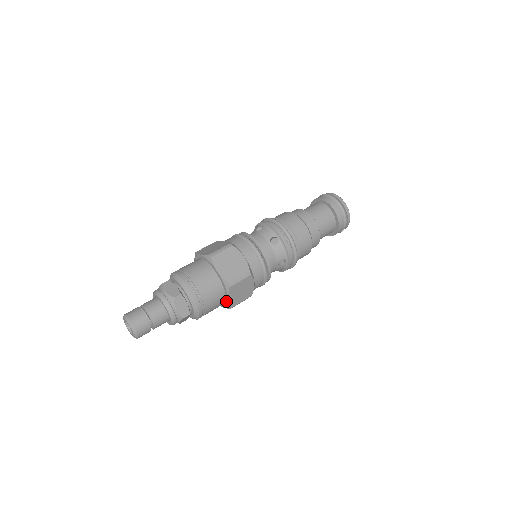
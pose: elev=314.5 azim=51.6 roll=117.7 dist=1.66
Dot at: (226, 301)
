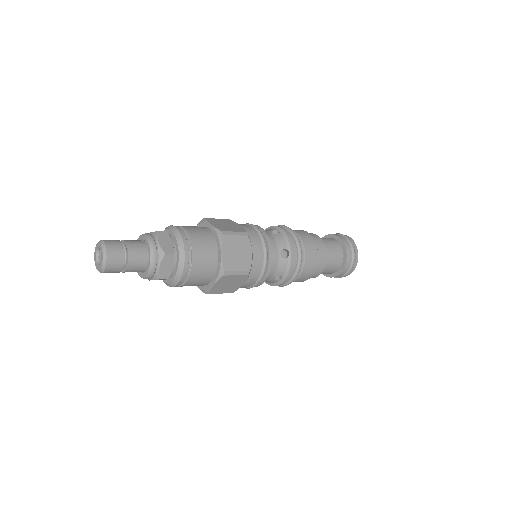
Dot at: (208, 285)
